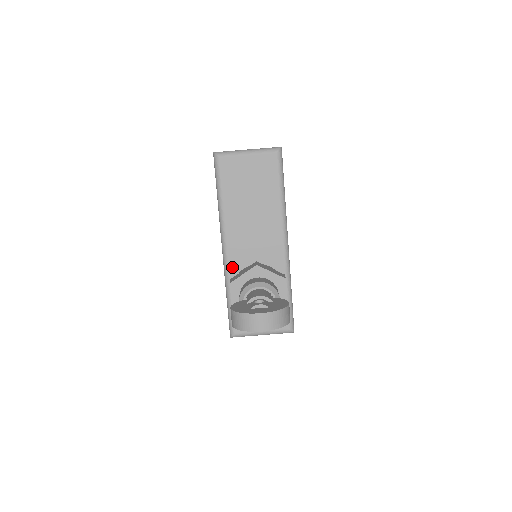
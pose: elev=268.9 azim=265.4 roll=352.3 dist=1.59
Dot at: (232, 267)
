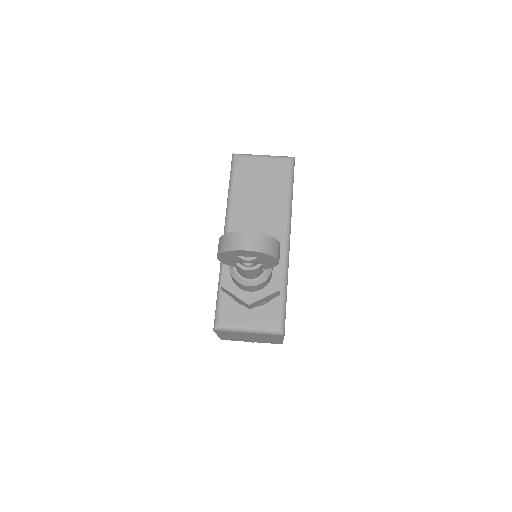
Dot at: occluded
